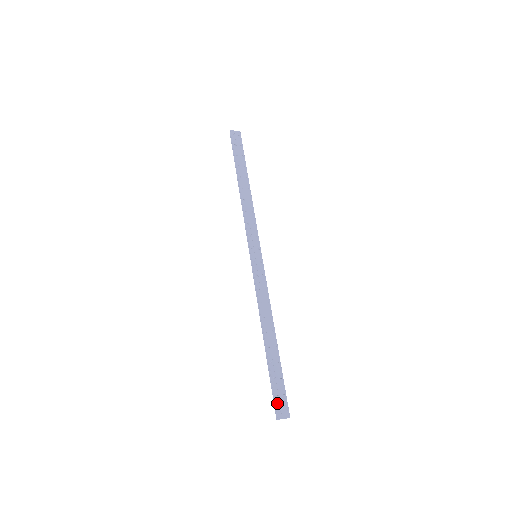
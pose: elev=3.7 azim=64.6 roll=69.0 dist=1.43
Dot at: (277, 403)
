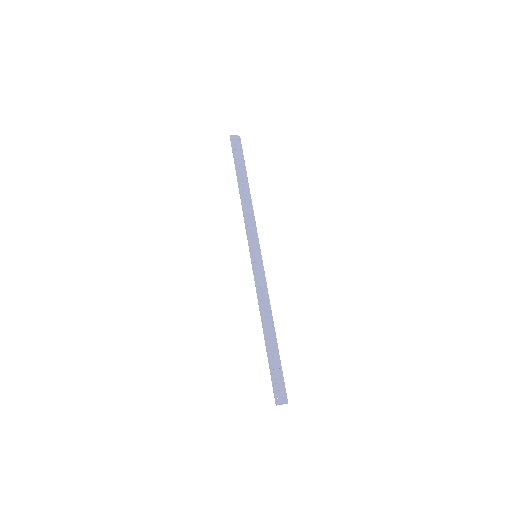
Dot at: (276, 391)
